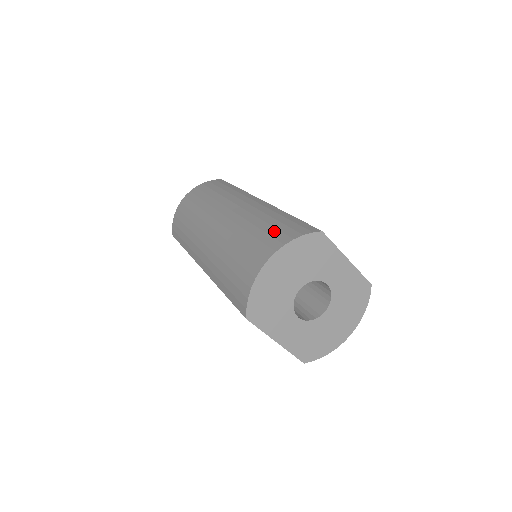
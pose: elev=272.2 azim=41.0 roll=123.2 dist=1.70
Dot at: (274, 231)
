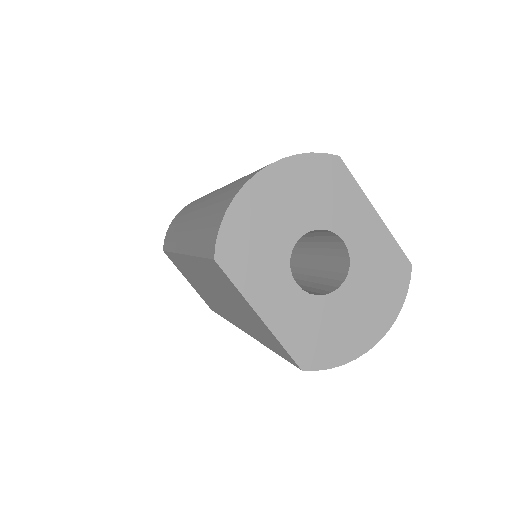
Dot at: occluded
